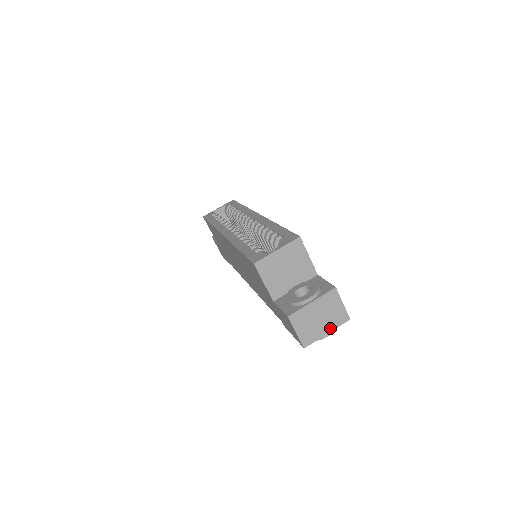
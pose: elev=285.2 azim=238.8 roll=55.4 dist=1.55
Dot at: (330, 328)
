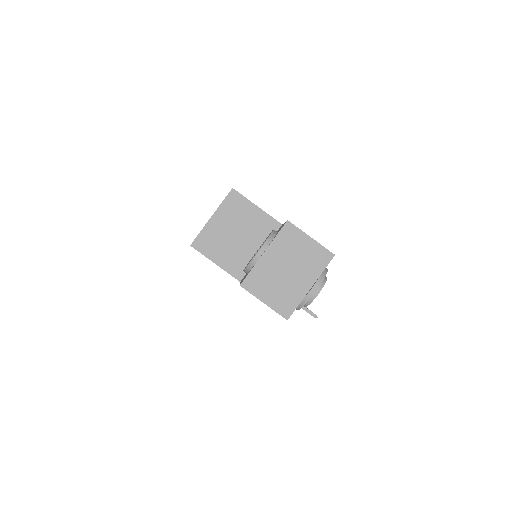
Dot at: (311, 278)
